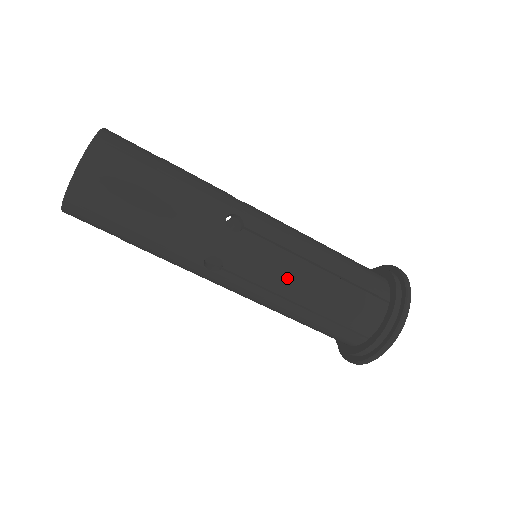
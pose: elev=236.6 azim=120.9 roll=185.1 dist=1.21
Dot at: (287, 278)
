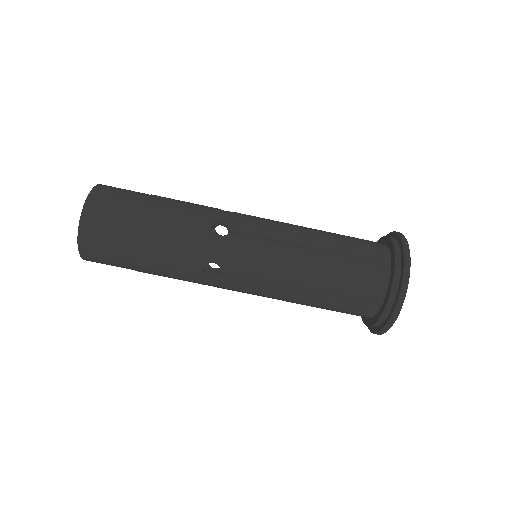
Dot at: (286, 229)
